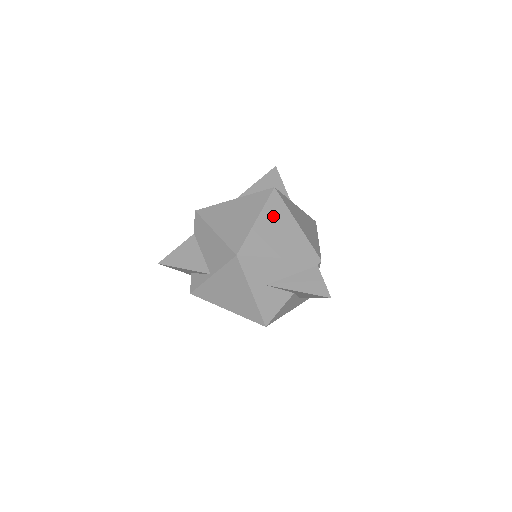
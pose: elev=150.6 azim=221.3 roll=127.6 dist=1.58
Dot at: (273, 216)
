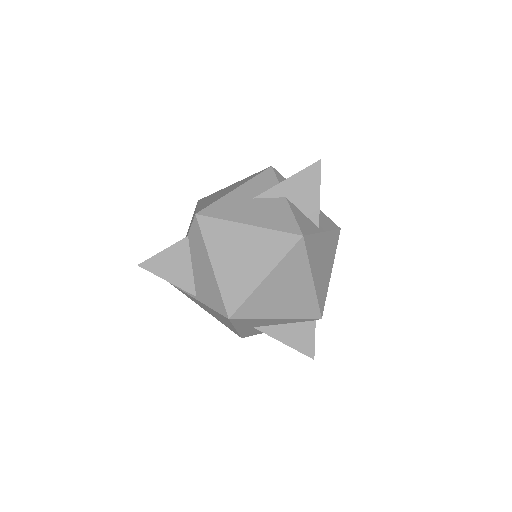
Dot at: (287, 273)
